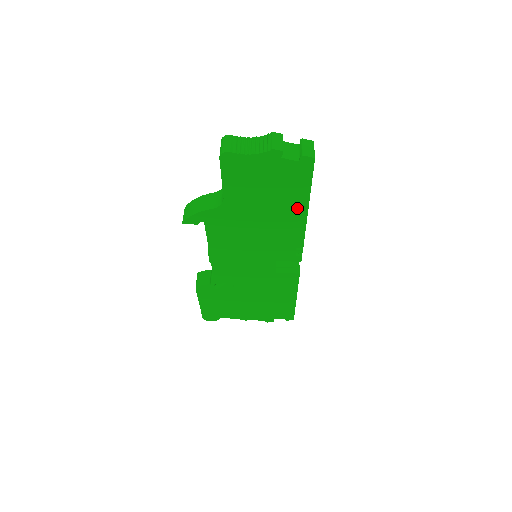
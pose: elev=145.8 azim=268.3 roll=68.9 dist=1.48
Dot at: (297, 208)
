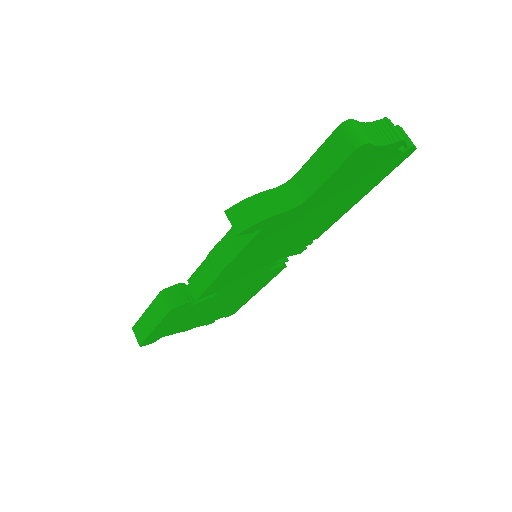
Dot at: (354, 200)
